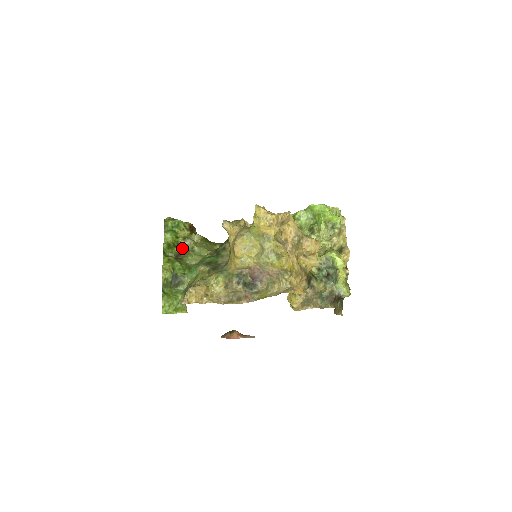
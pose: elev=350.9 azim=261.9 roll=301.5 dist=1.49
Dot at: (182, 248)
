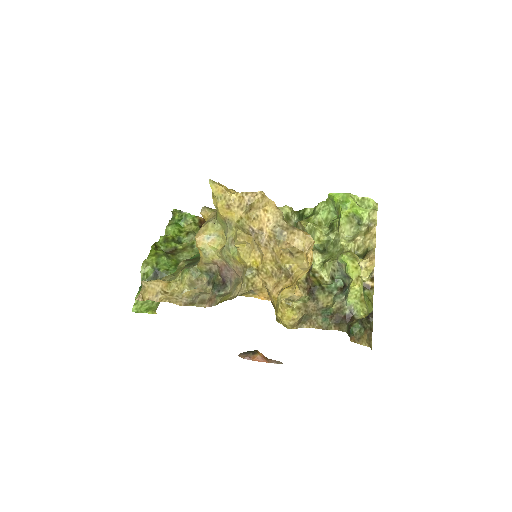
Dot at: (183, 243)
